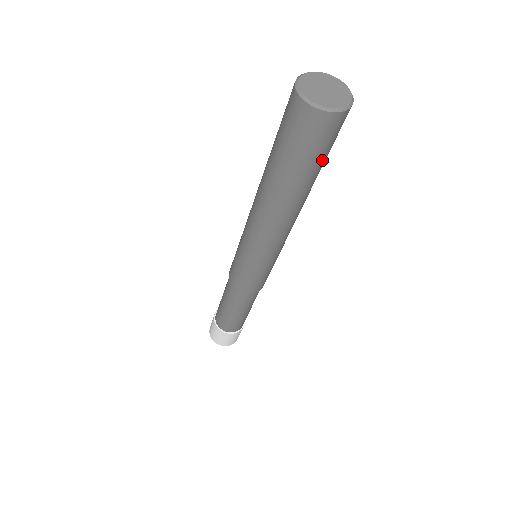
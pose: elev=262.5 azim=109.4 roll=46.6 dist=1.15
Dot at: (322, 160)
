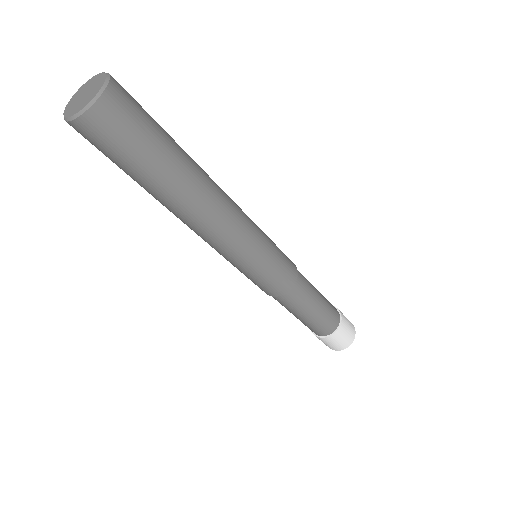
Dot at: (157, 140)
